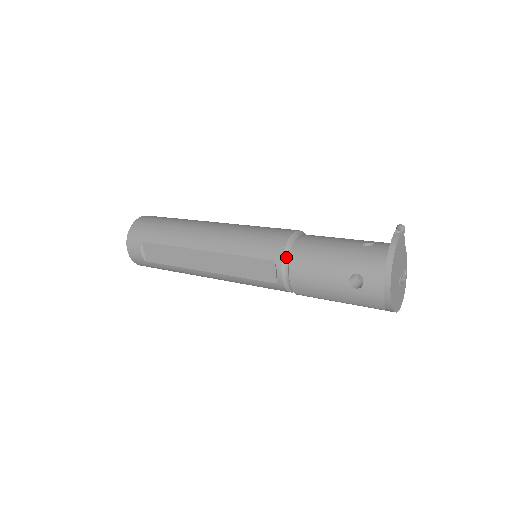
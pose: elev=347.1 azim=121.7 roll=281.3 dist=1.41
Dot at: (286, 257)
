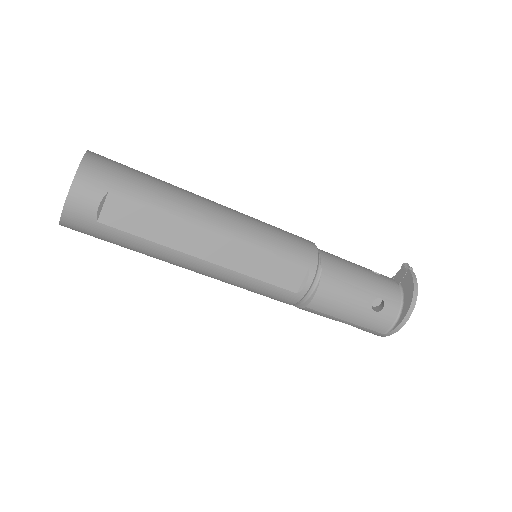
Dot at: (318, 268)
